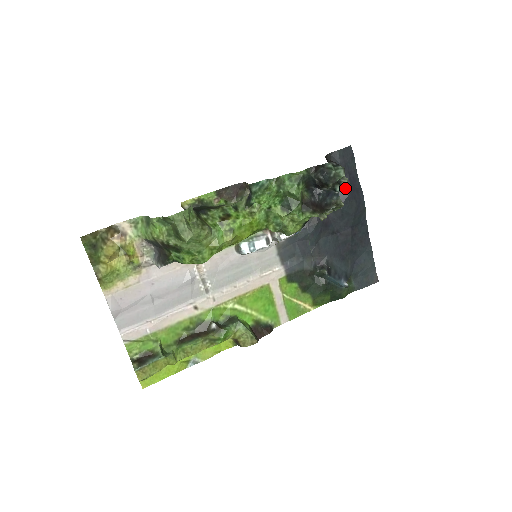
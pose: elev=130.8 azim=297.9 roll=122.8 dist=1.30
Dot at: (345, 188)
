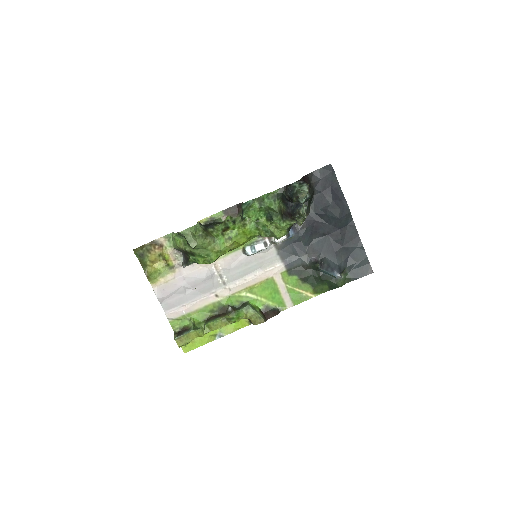
Dot at: (328, 198)
